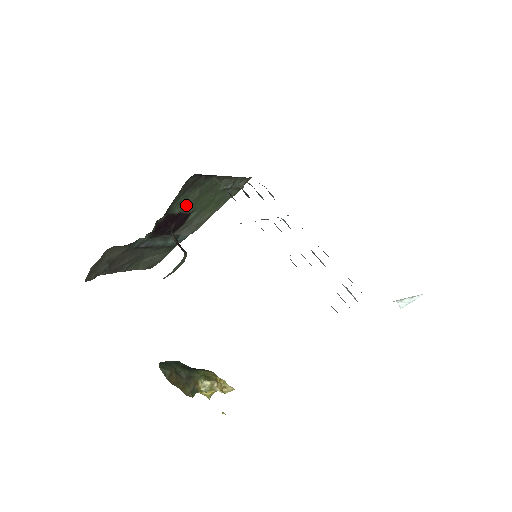
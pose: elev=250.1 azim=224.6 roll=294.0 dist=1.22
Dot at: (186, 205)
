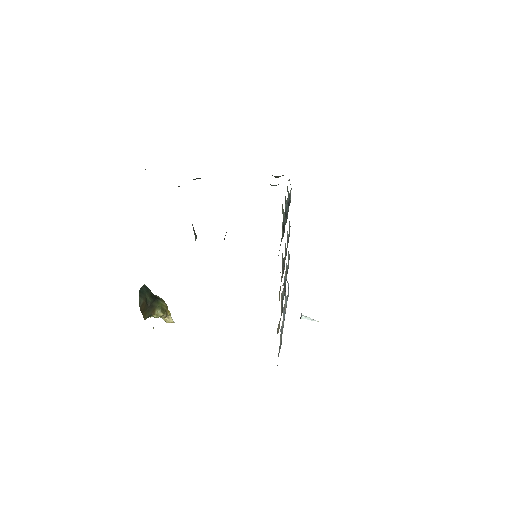
Dot at: occluded
